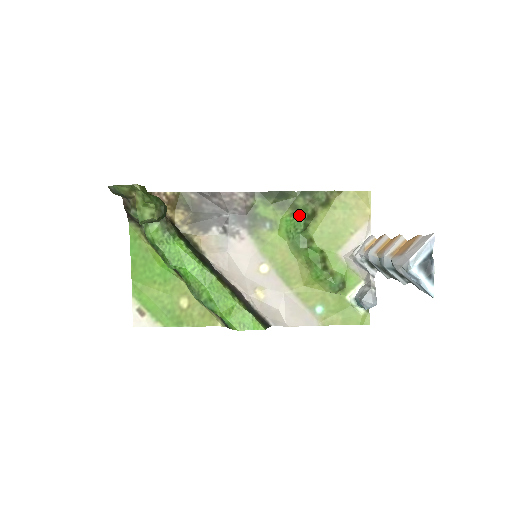
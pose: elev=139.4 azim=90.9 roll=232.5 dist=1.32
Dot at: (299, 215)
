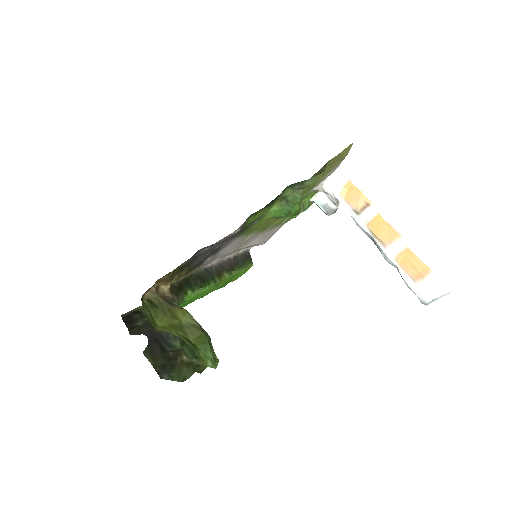
Dot at: (289, 205)
